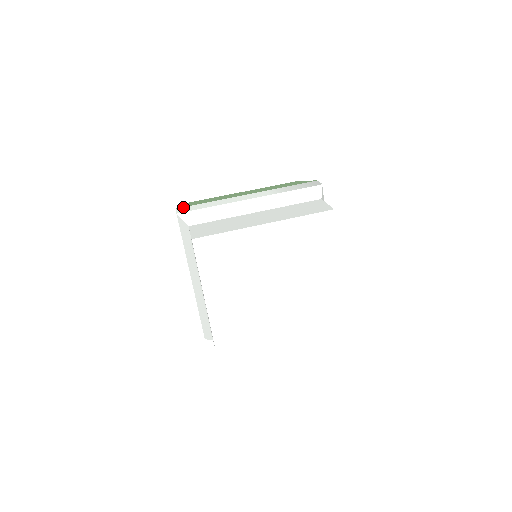
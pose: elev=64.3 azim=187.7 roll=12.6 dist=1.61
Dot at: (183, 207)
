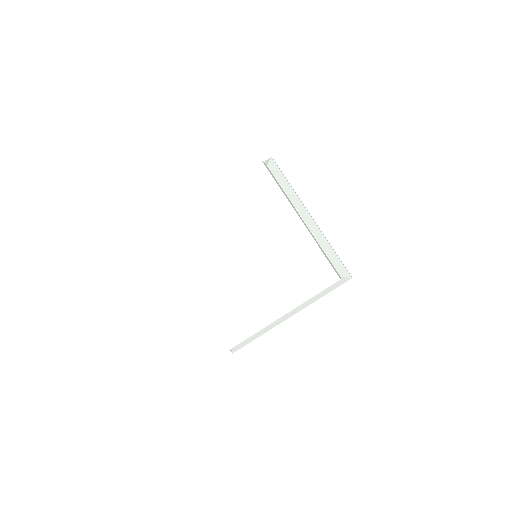
Dot at: occluded
